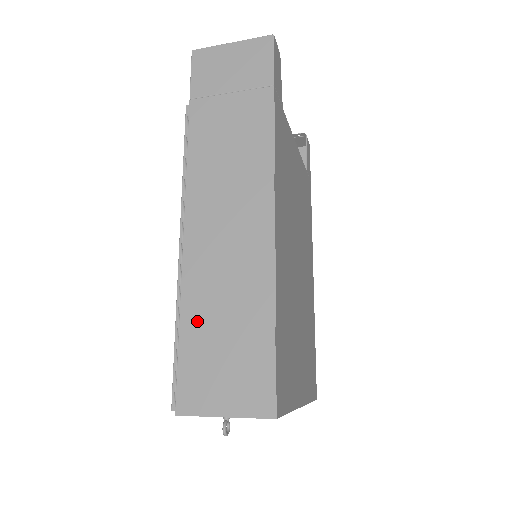
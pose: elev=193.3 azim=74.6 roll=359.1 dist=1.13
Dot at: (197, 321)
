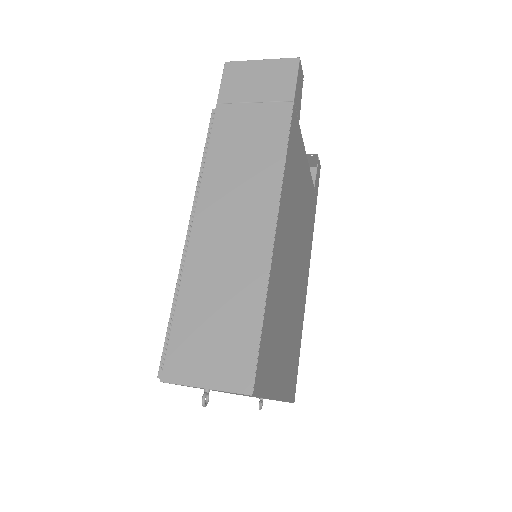
Dot at: (193, 299)
